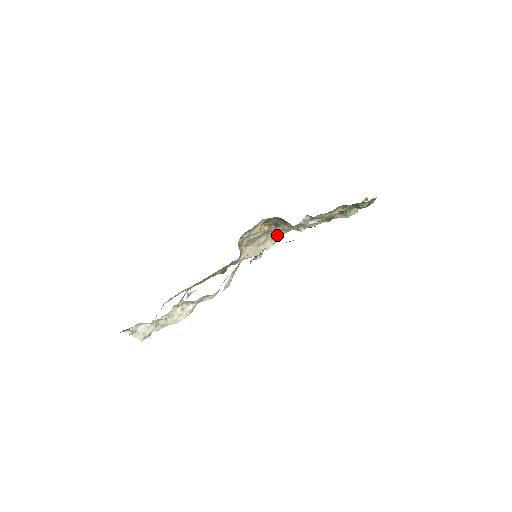
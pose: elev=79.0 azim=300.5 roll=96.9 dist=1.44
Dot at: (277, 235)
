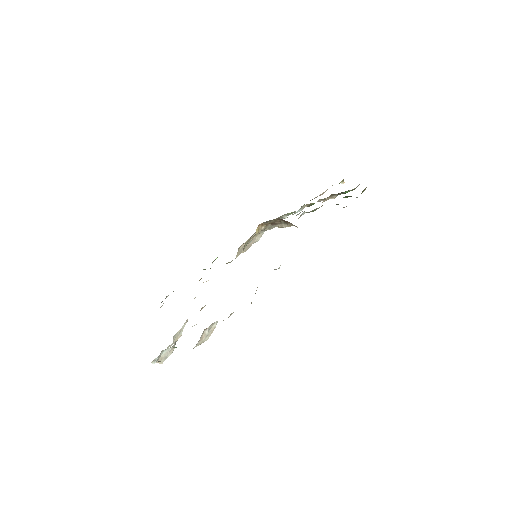
Dot at: (268, 229)
